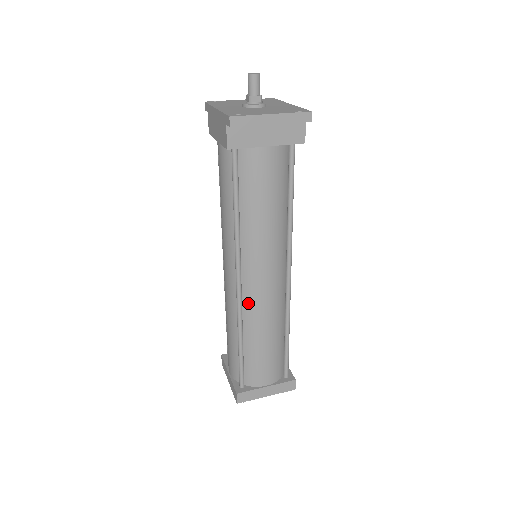
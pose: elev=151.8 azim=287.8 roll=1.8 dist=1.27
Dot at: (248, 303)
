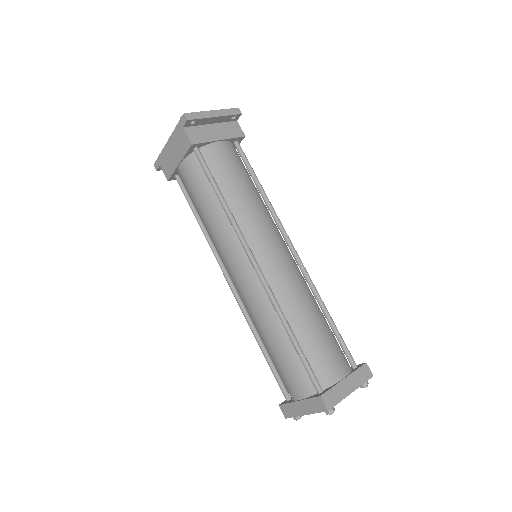
Dot at: (274, 283)
